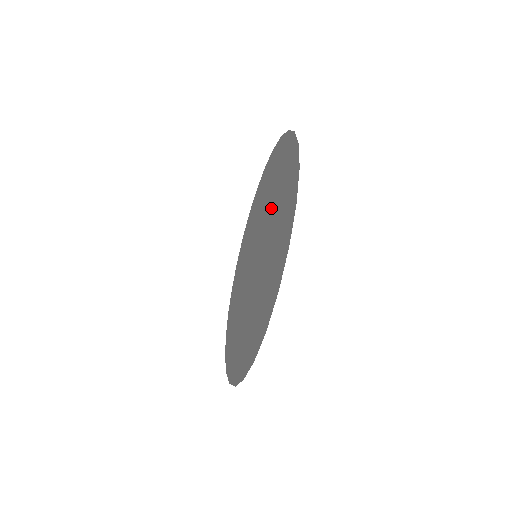
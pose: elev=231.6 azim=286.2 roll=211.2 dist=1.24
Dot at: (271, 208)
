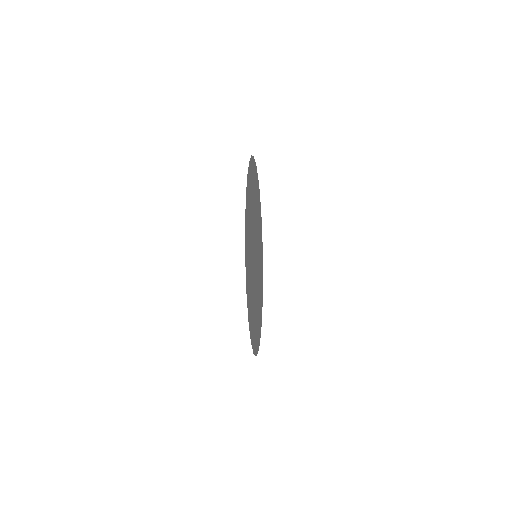
Dot at: (251, 267)
